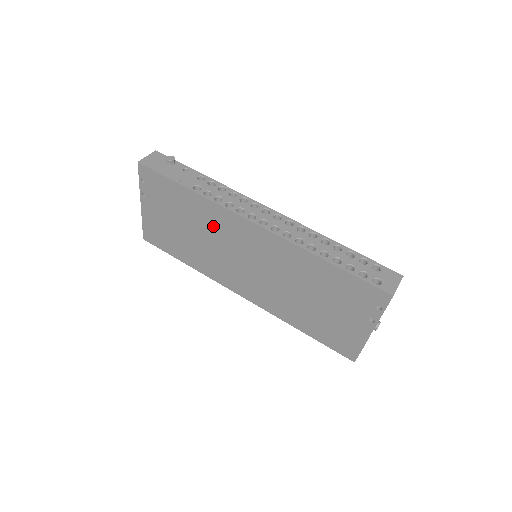
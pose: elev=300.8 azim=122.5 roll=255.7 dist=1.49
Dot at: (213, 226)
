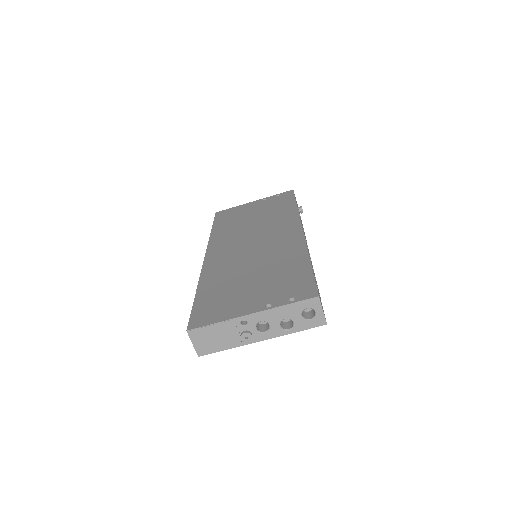
Dot at: (274, 222)
